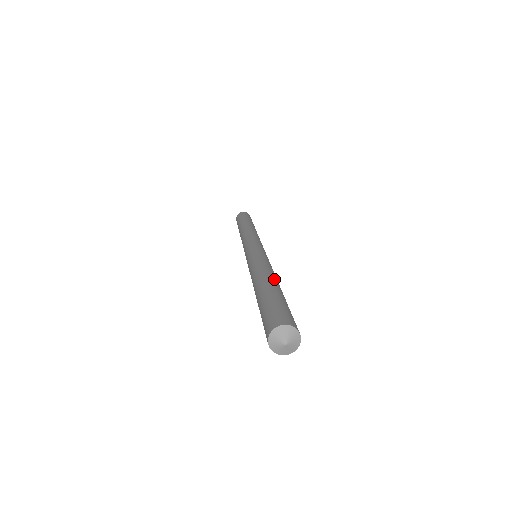
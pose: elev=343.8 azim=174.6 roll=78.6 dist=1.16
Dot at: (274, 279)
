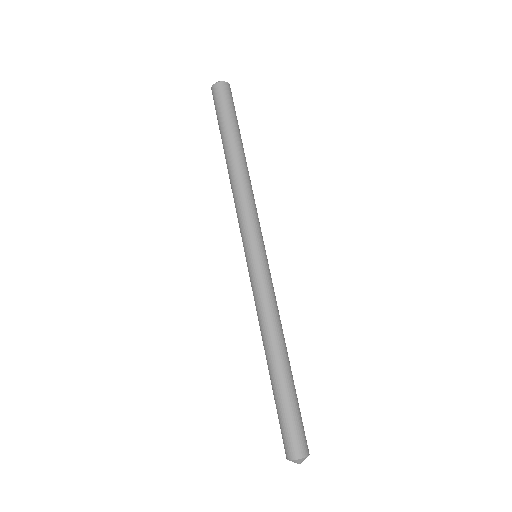
Dot at: occluded
